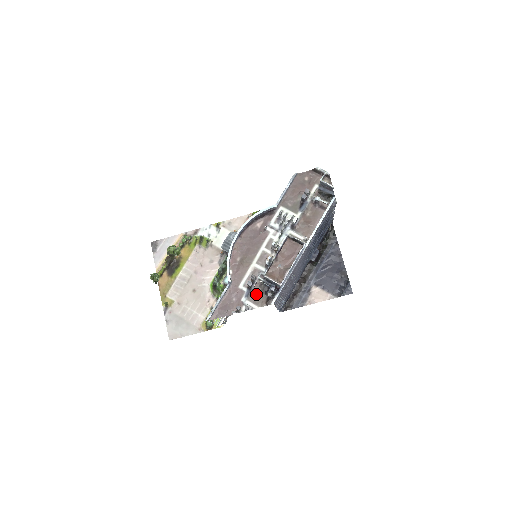
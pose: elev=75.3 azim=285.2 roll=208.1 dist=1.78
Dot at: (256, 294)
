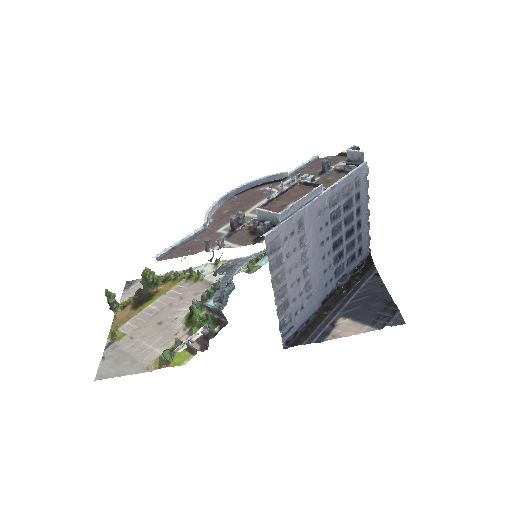
Dot at: (240, 235)
